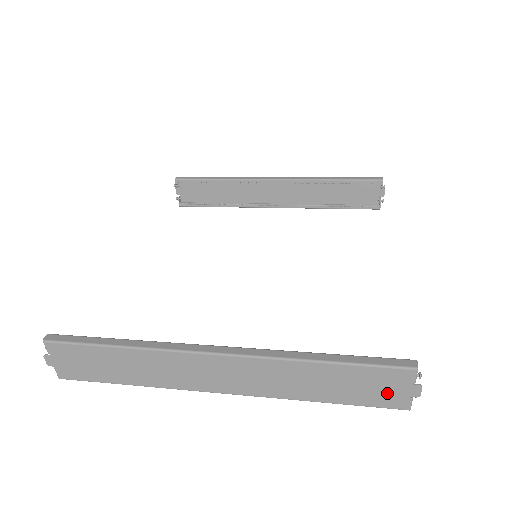
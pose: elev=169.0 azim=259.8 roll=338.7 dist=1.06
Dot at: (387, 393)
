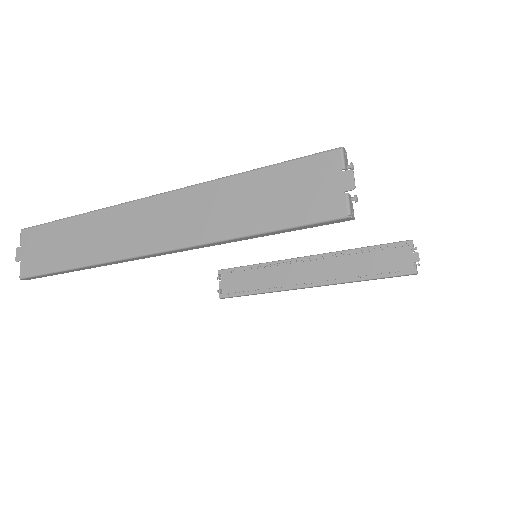
Dot at: (317, 195)
